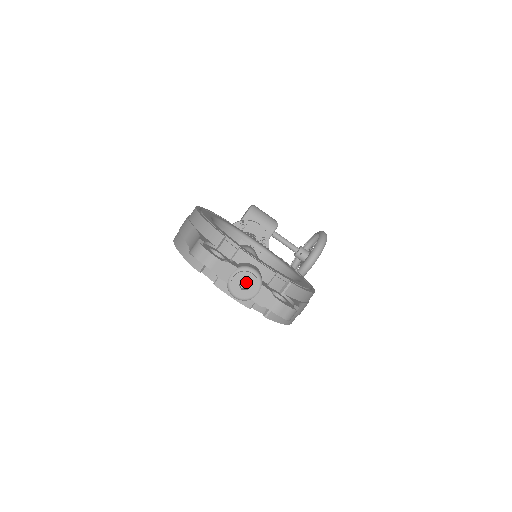
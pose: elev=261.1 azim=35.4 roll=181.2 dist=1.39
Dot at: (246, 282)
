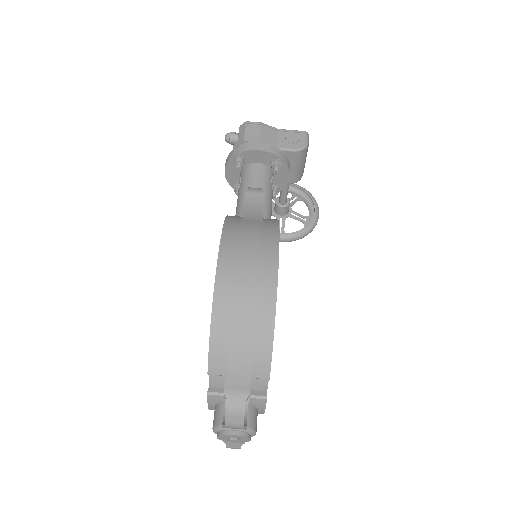
Dot at: occluded
